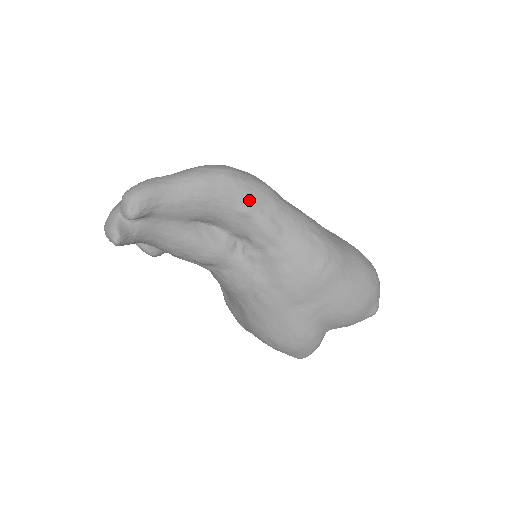
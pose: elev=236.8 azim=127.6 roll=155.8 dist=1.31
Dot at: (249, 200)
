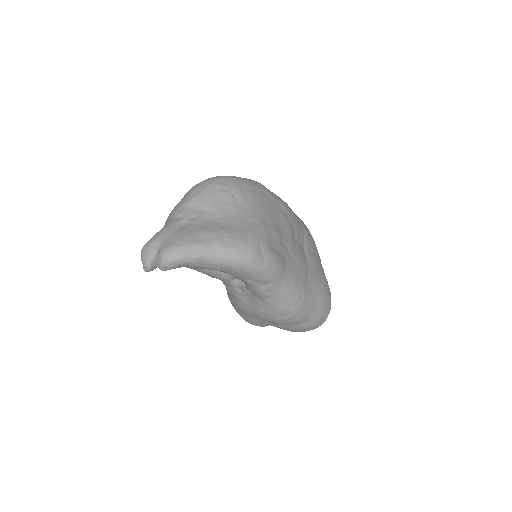
Dot at: (255, 280)
